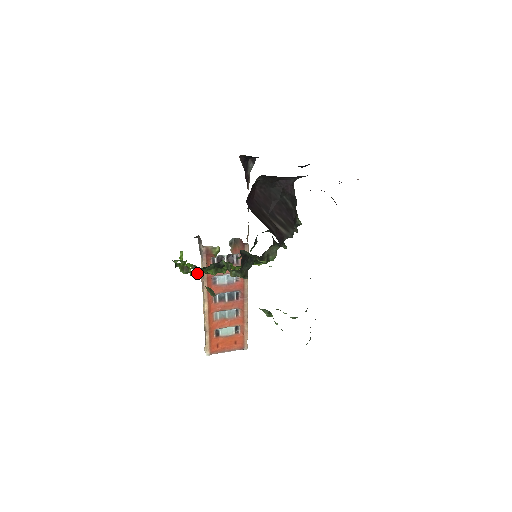
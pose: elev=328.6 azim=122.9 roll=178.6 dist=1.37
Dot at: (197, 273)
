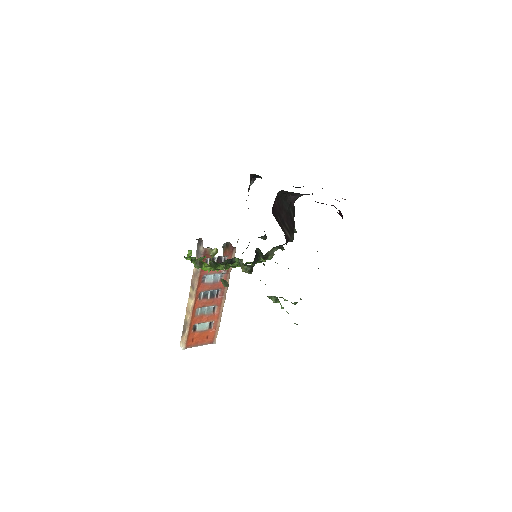
Dot at: (212, 268)
